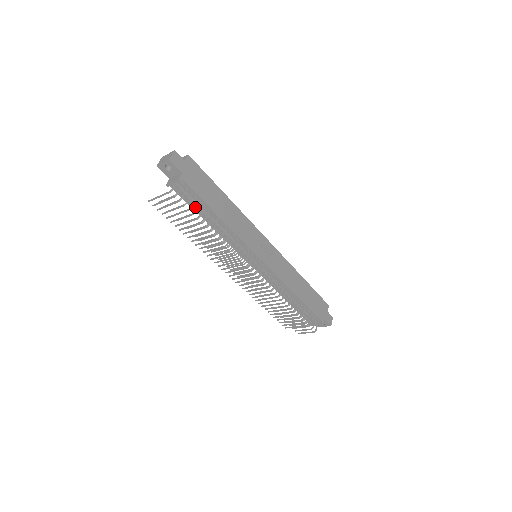
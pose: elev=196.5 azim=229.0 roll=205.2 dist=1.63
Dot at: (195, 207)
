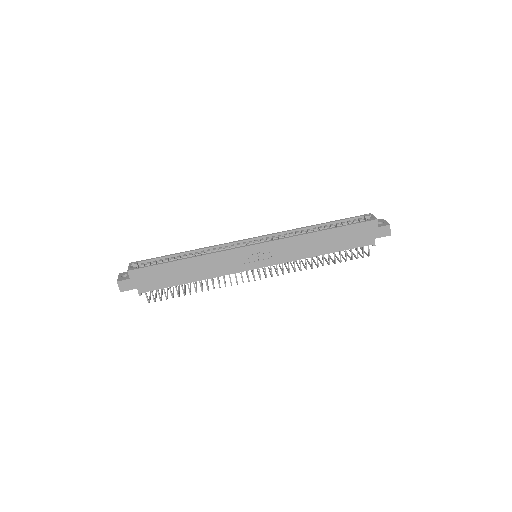
Dot at: occluded
